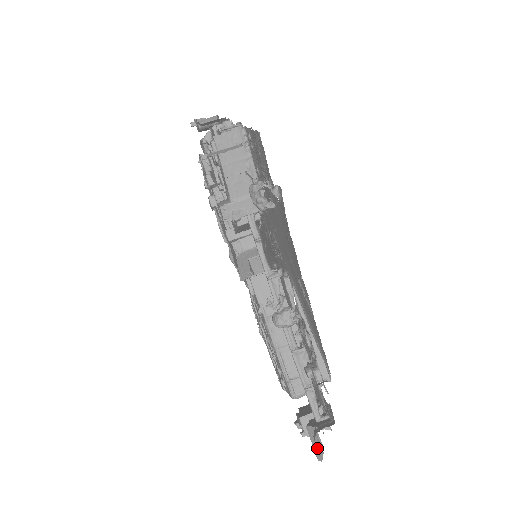
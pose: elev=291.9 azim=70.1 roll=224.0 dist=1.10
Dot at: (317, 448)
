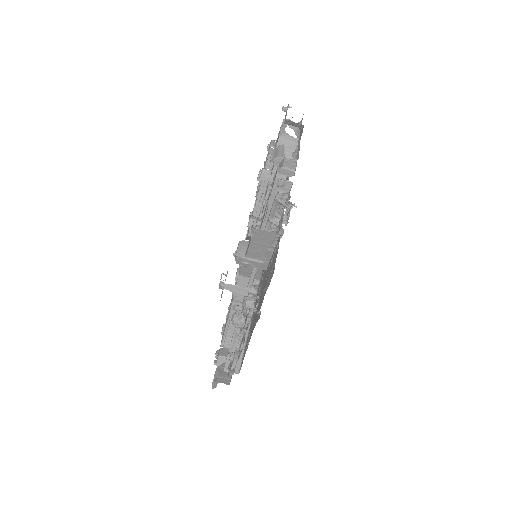
Dot at: (214, 382)
